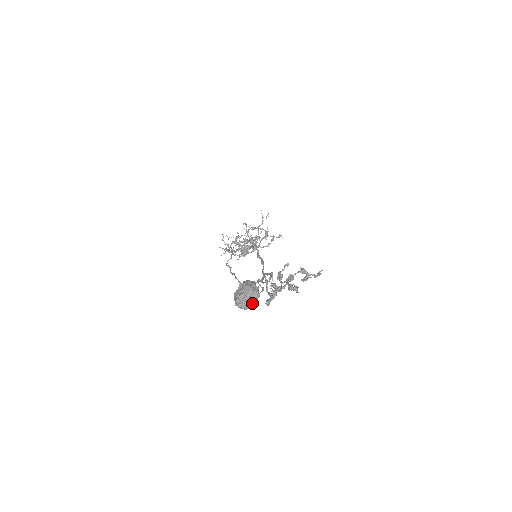
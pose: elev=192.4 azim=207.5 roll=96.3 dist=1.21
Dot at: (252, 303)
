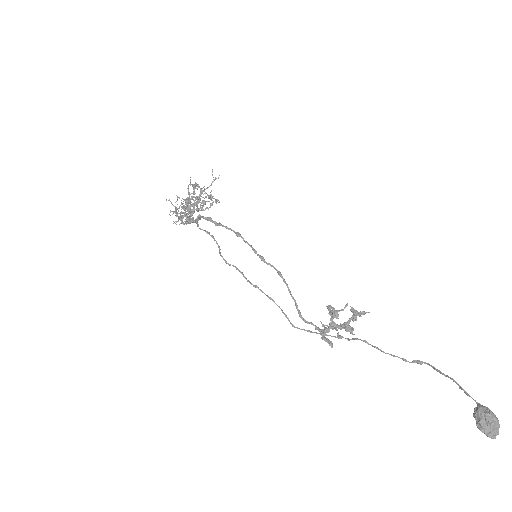
Dot at: (496, 432)
